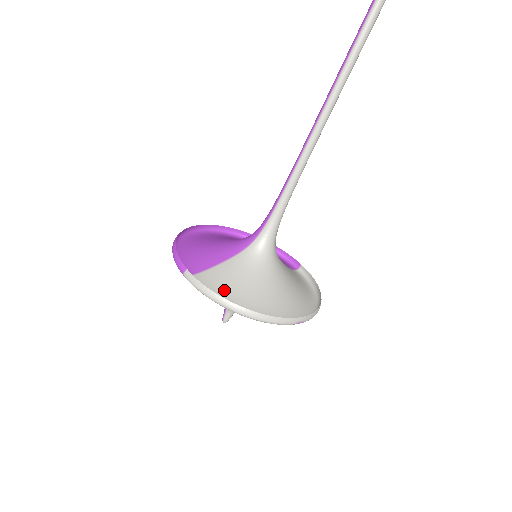
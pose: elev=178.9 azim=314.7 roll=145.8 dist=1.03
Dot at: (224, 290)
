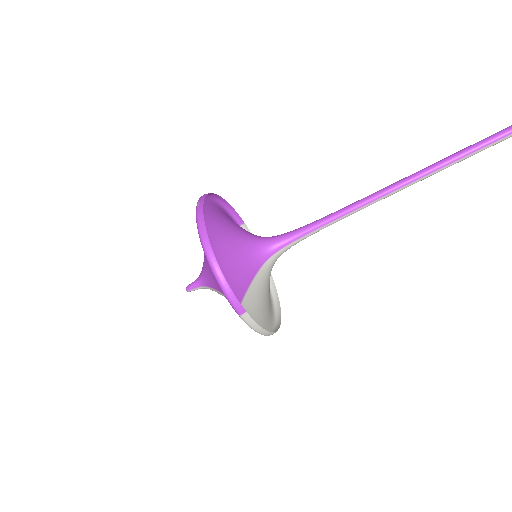
Dot at: (257, 315)
